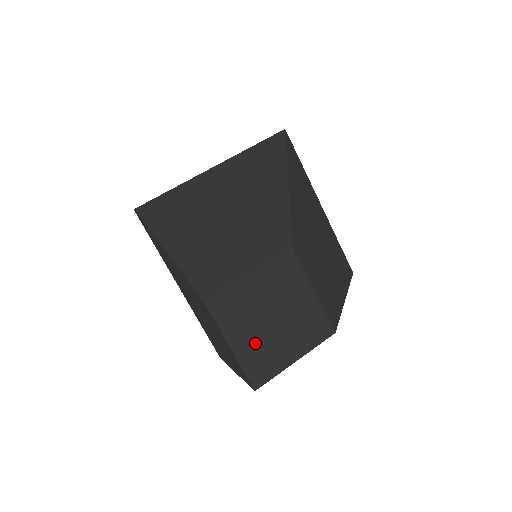
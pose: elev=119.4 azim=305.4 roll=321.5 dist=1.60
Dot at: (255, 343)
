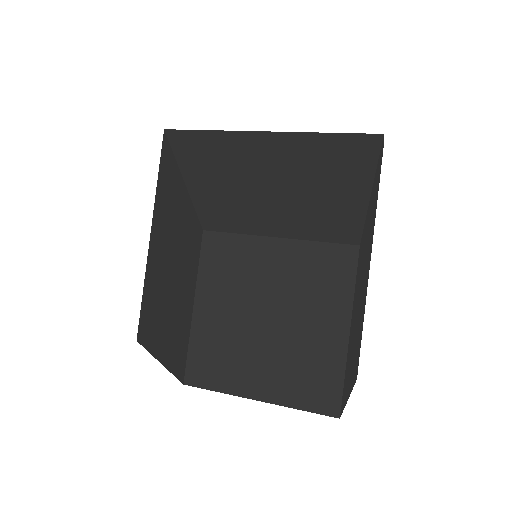
Dot at: (277, 366)
